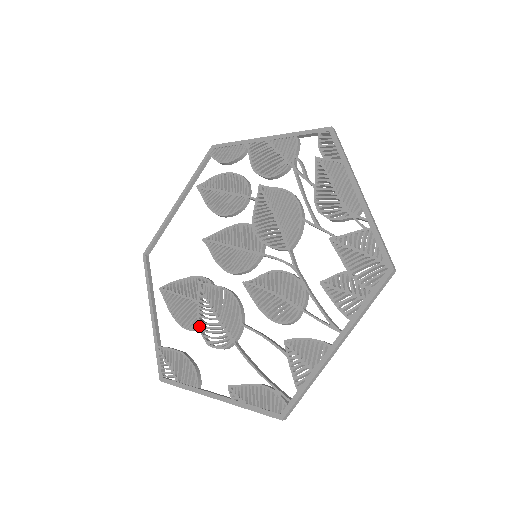
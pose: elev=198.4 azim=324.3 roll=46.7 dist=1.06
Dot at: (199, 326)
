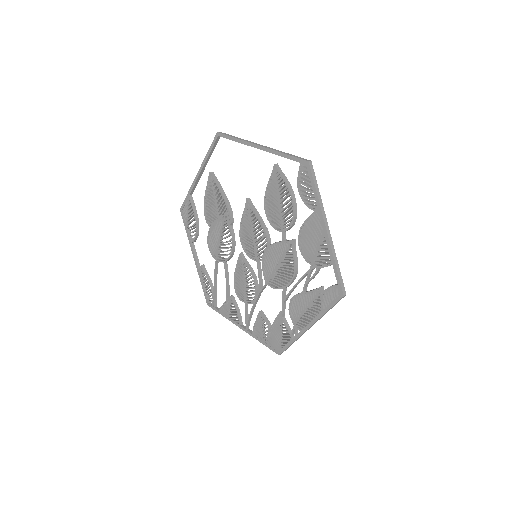
Dot at: (210, 228)
